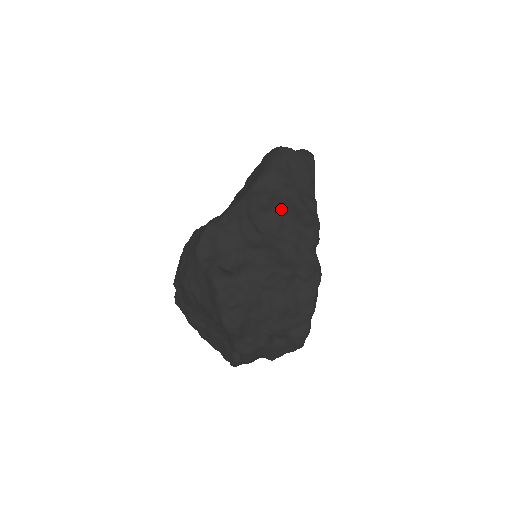
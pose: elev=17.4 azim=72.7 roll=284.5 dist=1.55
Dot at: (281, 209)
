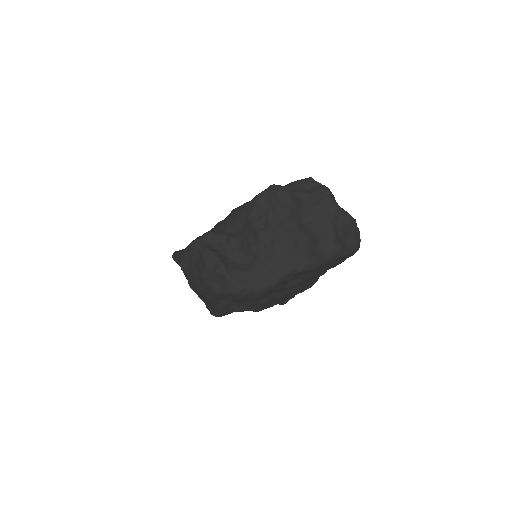
Dot at: (297, 286)
